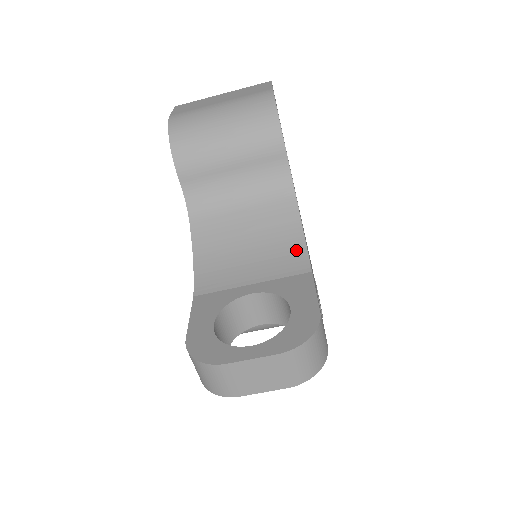
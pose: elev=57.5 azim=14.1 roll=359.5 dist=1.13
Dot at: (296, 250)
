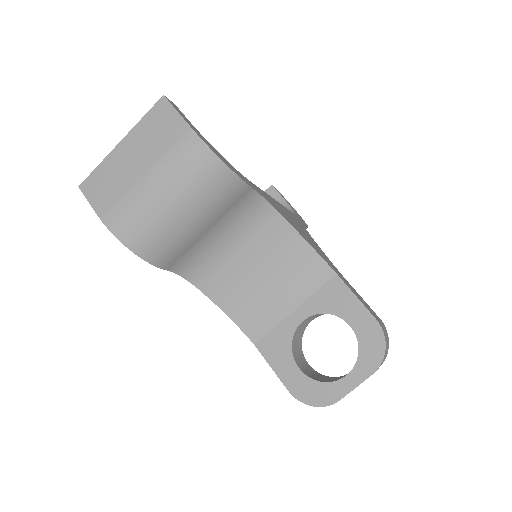
Dot at: (309, 259)
